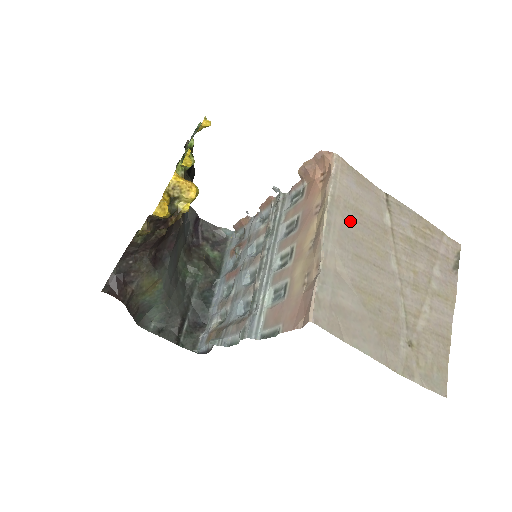
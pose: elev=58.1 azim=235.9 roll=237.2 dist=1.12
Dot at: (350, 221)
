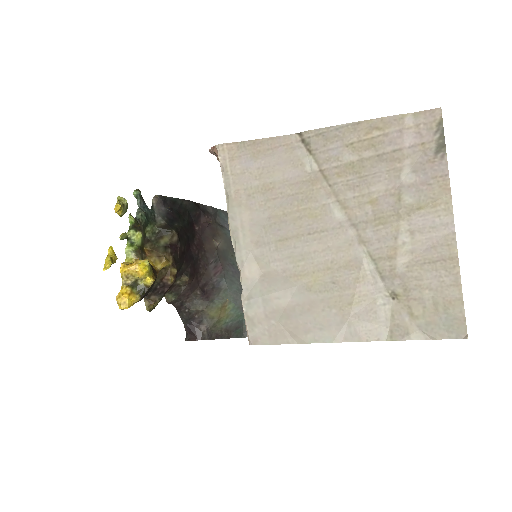
Dot at: (261, 207)
